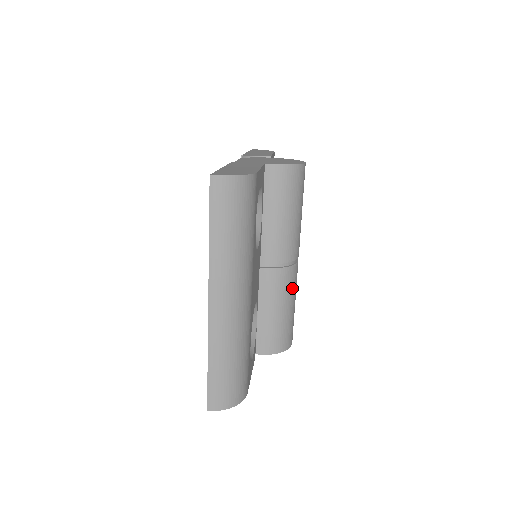
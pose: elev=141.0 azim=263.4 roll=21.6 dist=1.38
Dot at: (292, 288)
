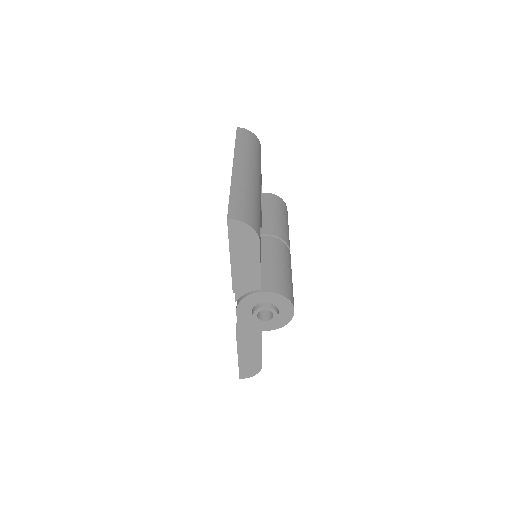
Dot at: (288, 260)
